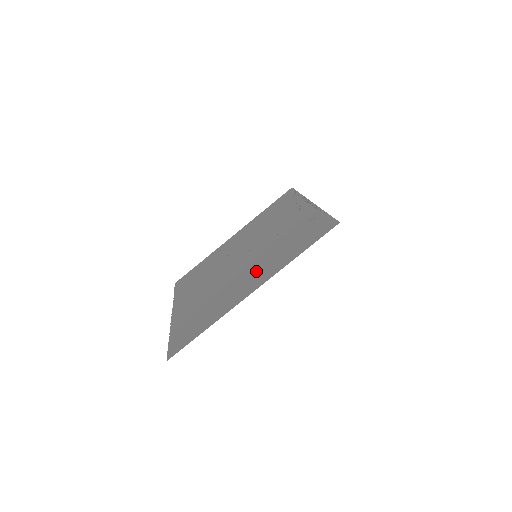
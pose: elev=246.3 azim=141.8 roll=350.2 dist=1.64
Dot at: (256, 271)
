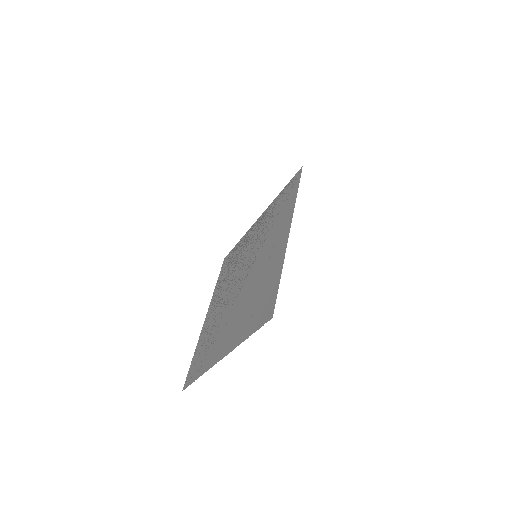
Dot at: (272, 241)
